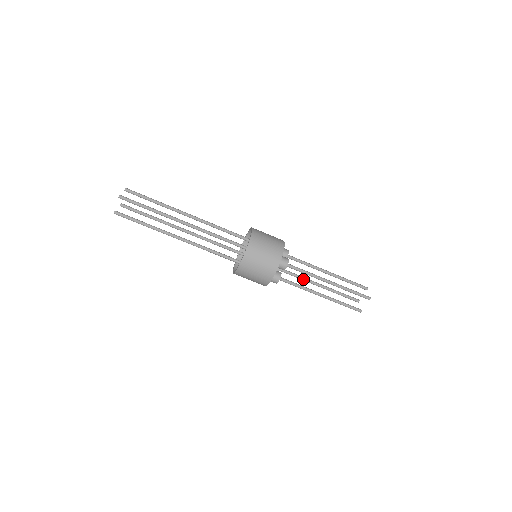
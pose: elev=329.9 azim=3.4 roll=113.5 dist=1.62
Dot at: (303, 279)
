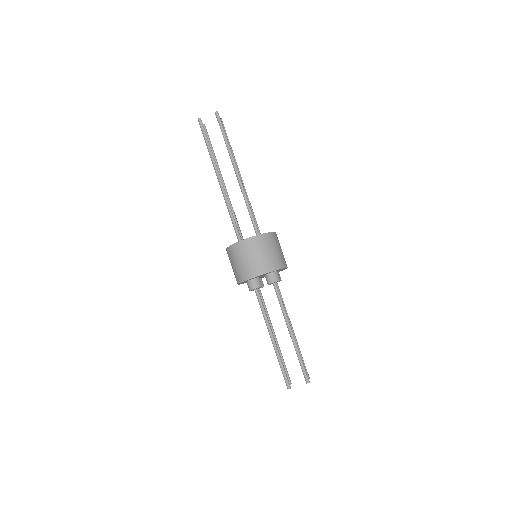
Dot at: (268, 316)
